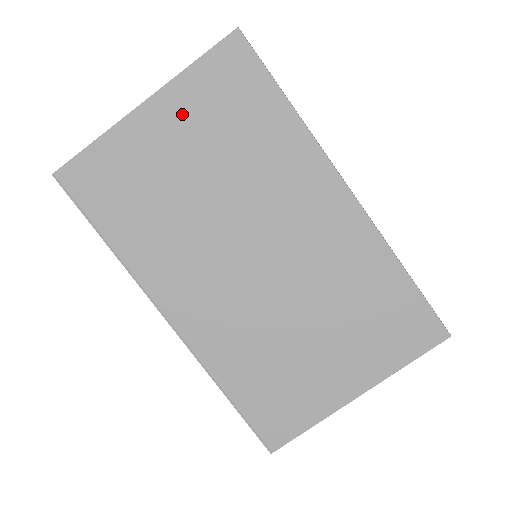
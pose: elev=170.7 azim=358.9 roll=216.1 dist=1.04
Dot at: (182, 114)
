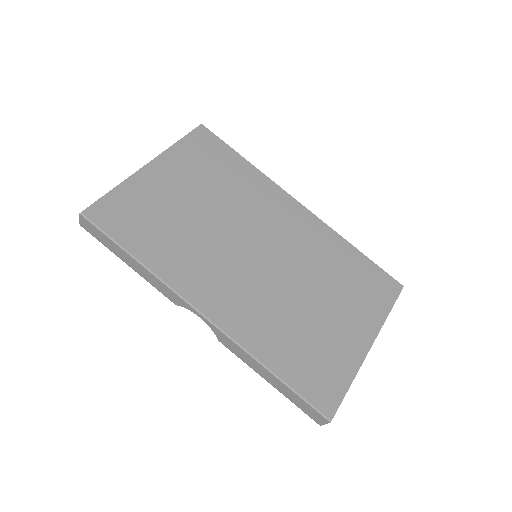
Dot at: (178, 168)
